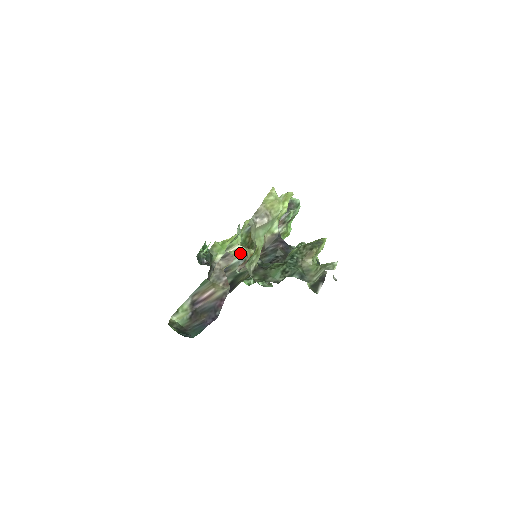
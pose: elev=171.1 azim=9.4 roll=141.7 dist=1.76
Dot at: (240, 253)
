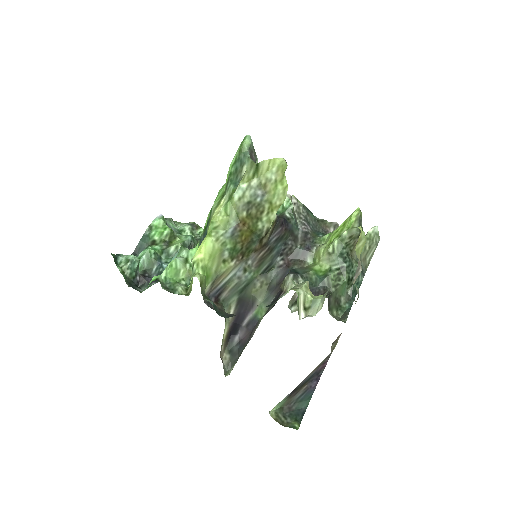
Dot at: (234, 266)
